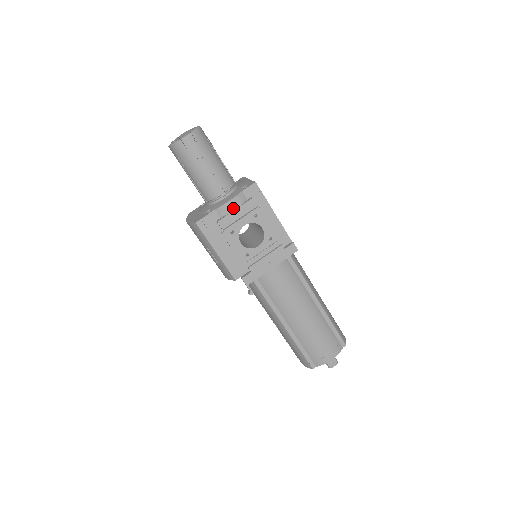
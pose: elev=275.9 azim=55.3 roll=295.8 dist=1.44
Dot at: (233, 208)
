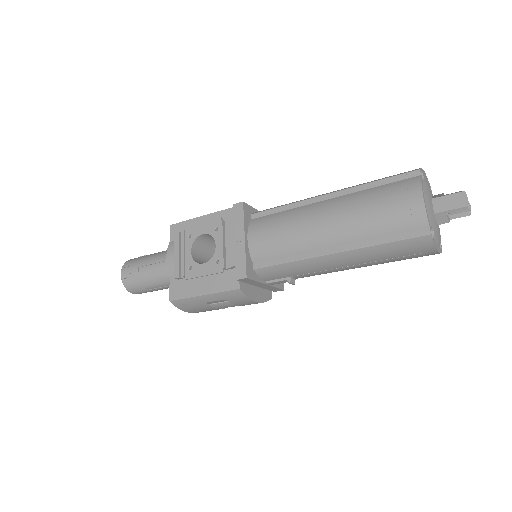
Dot at: (173, 257)
